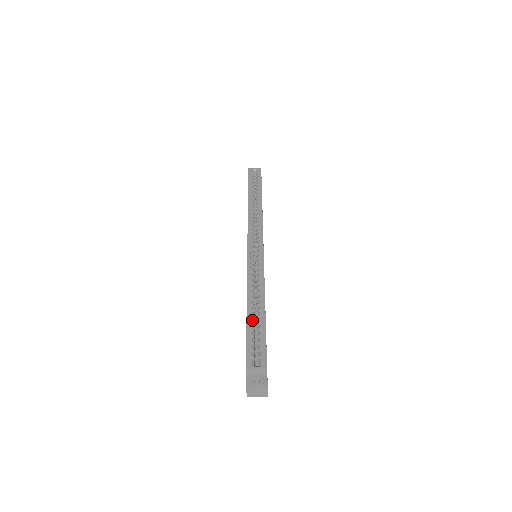
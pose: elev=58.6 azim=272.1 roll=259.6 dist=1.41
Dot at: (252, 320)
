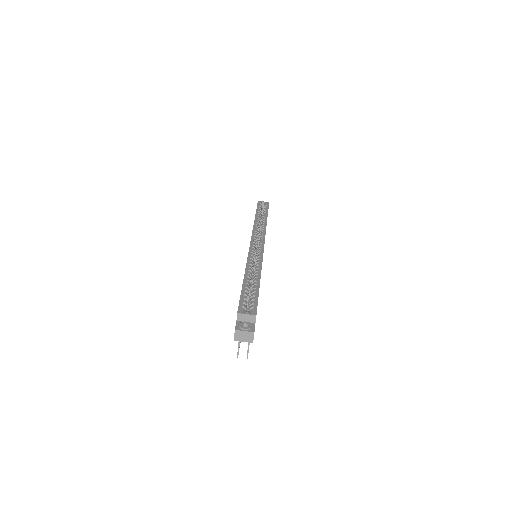
Dot at: (247, 286)
